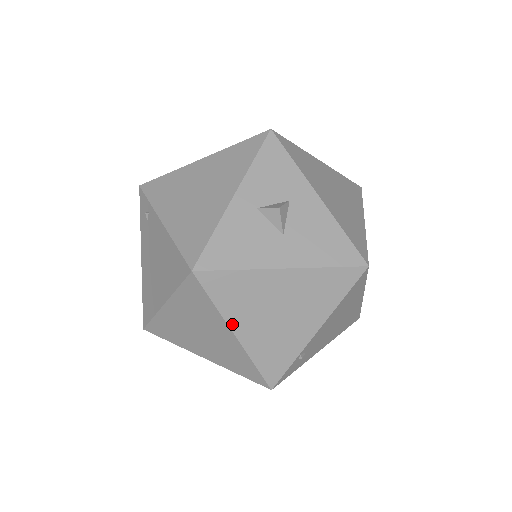
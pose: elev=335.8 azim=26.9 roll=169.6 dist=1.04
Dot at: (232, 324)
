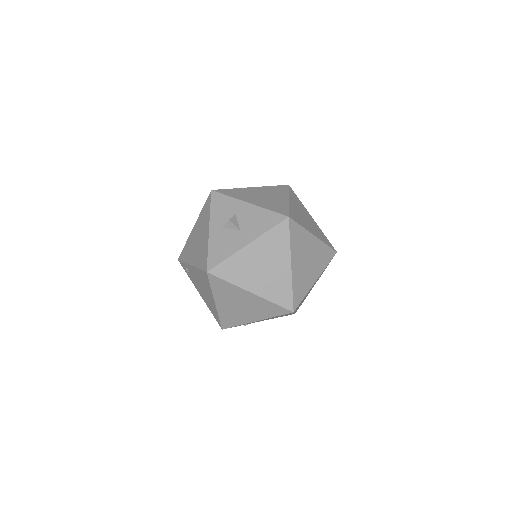
Dot at: (245, 287)
